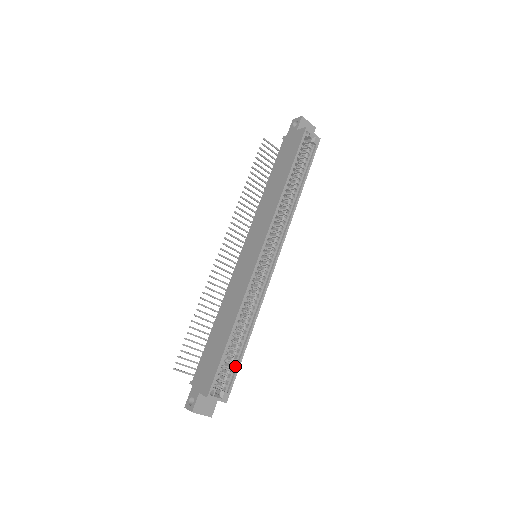
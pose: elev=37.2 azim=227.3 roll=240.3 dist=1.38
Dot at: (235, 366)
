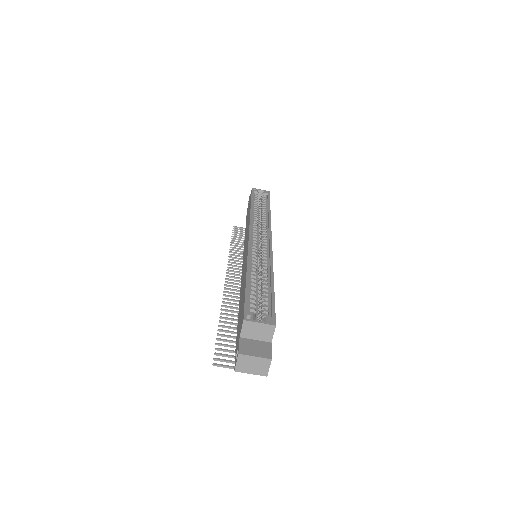
Dot at: (270, 301)
